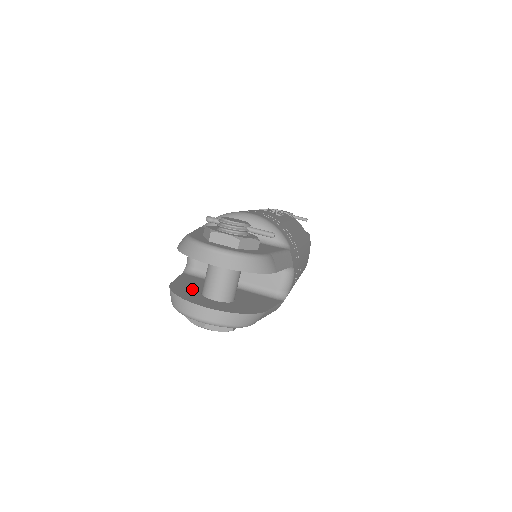
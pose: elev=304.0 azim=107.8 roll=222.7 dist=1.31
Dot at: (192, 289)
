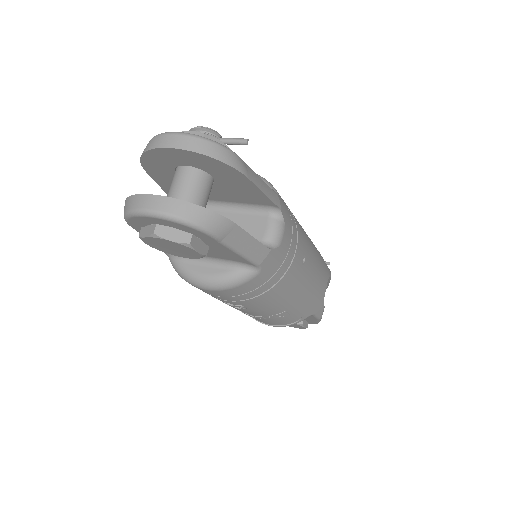
Dot at: occluded
